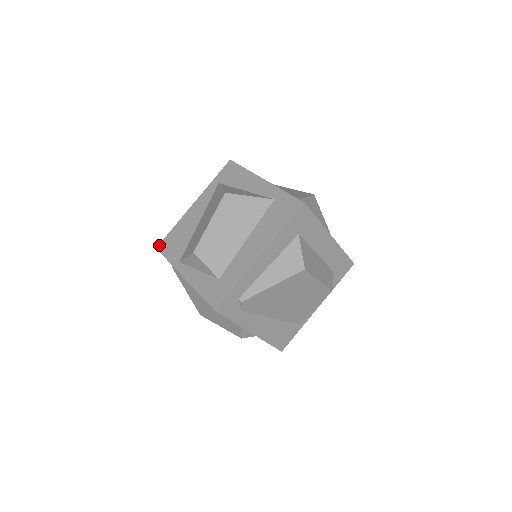
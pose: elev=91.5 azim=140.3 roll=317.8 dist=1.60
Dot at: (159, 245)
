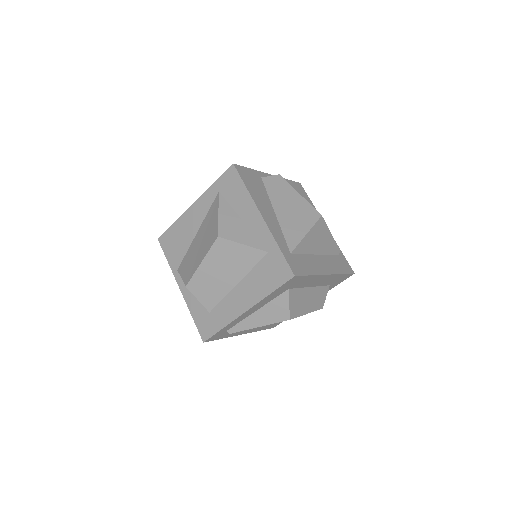
Dot at: (160, 237)
